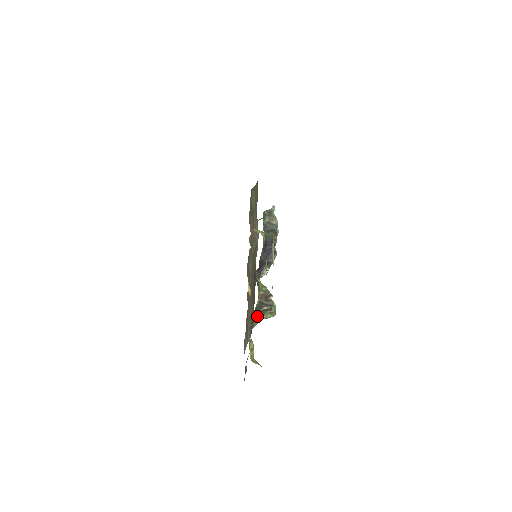
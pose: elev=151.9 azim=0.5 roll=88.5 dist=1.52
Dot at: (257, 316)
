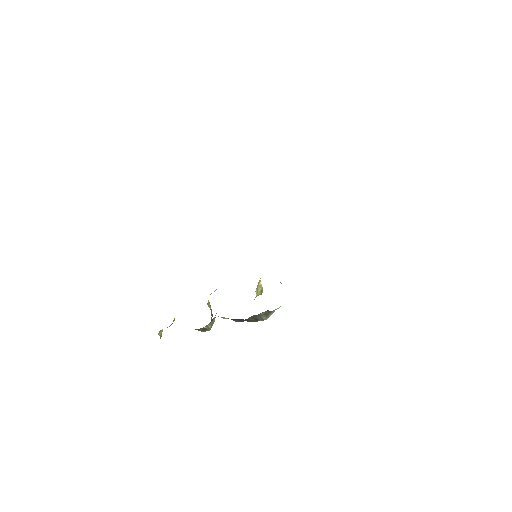
Dot at: occluded
